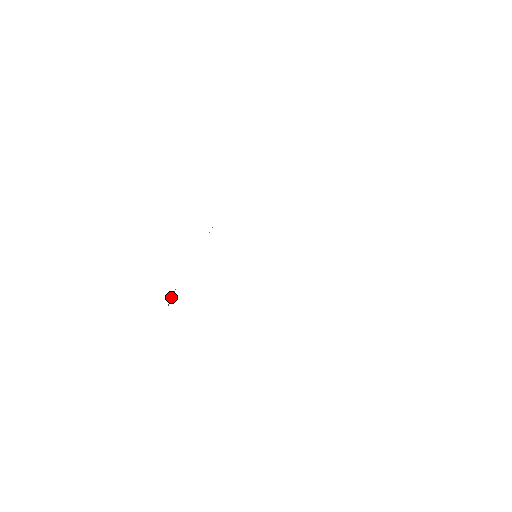
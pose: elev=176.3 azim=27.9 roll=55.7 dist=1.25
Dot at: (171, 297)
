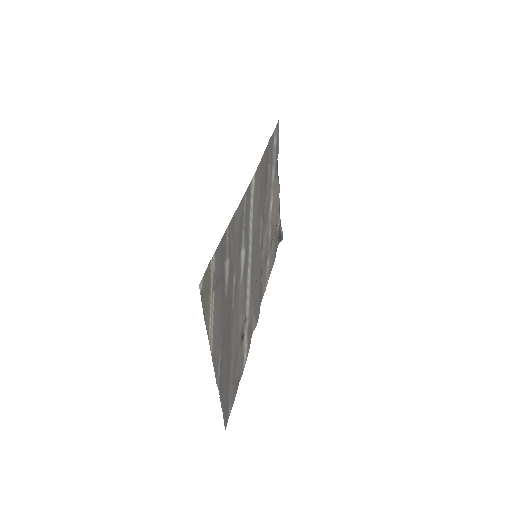
Dot at: (279, 234)
